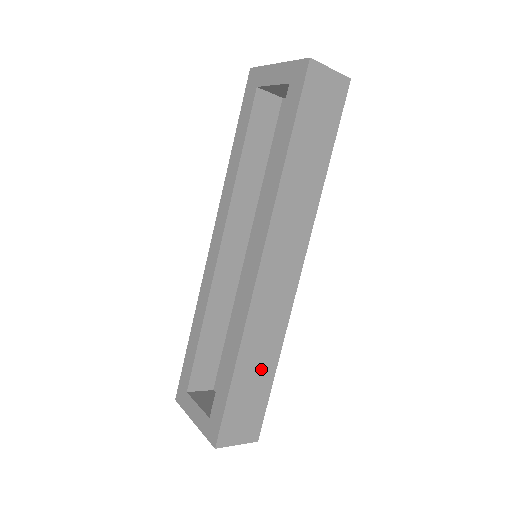
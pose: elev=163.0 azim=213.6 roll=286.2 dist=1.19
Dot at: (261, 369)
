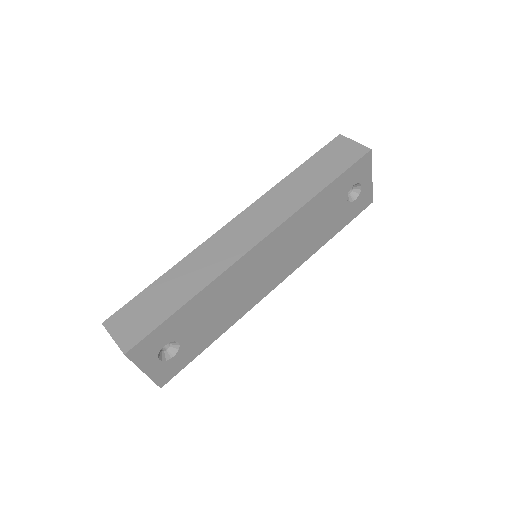
Dot at: (178, 292)
